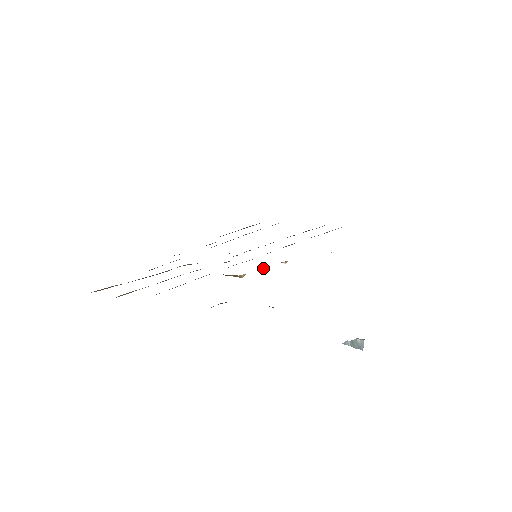
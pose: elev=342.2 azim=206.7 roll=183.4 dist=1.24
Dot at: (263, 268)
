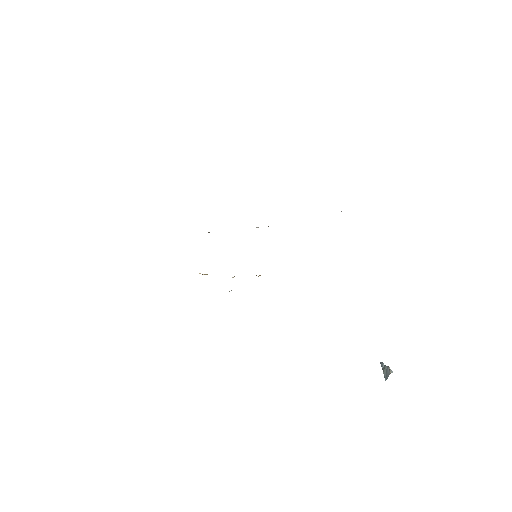
Dot at: occluded
